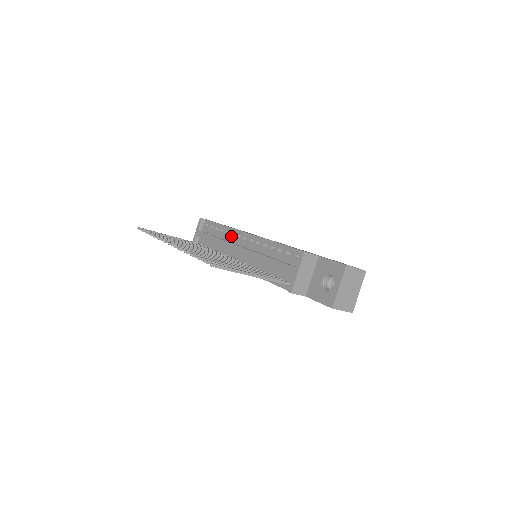
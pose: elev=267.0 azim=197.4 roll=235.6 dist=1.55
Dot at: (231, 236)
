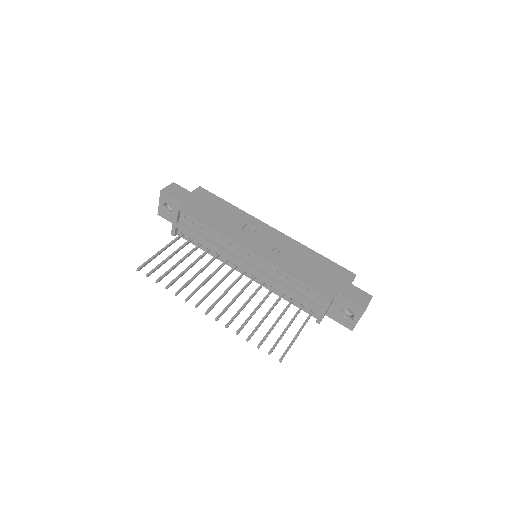
Dot at: (229, 246)
